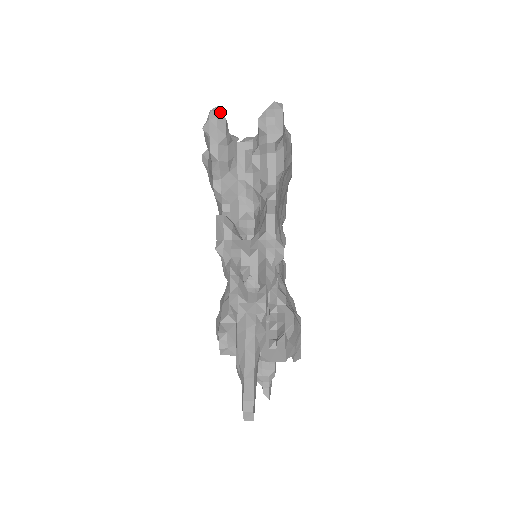
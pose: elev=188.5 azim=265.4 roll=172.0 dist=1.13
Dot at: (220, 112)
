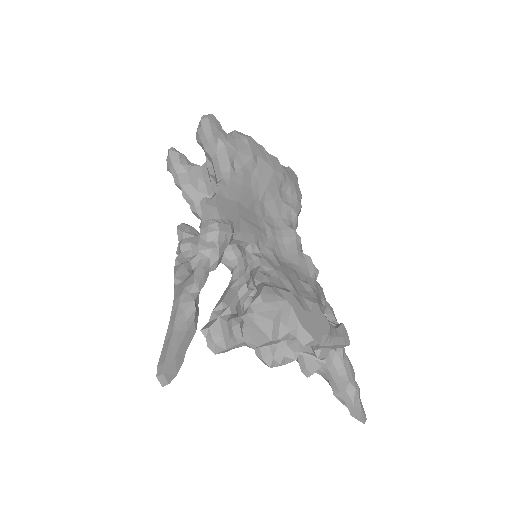
Dot at: (172, 150)
